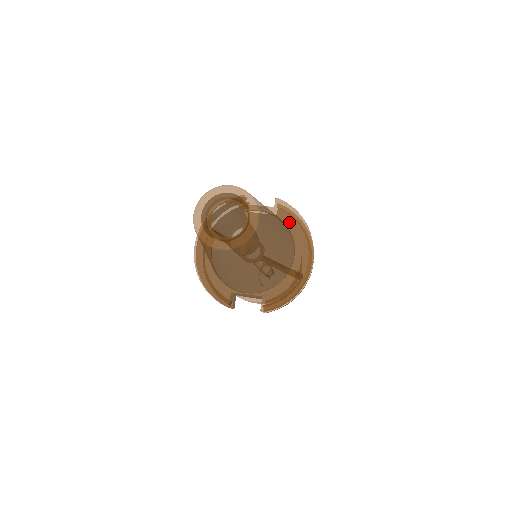
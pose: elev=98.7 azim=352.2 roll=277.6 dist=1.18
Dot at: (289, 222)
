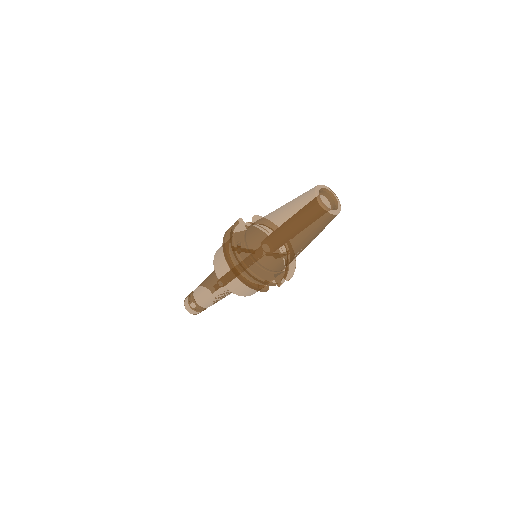
Dot at: occluded
